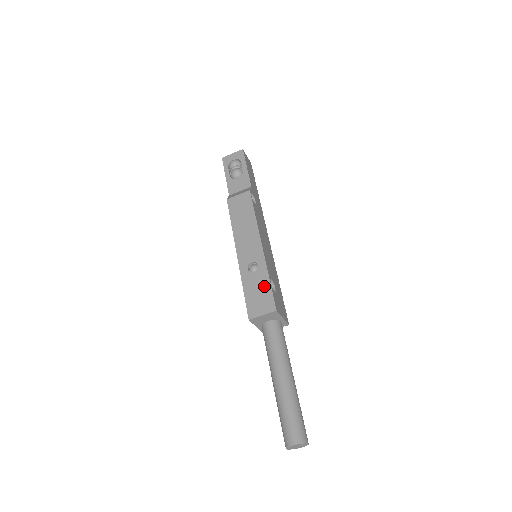
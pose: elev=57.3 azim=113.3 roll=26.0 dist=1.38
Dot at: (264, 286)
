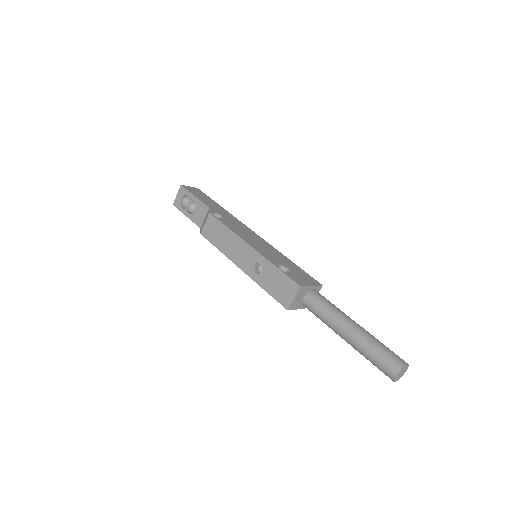
Dot at: (277, 276)
